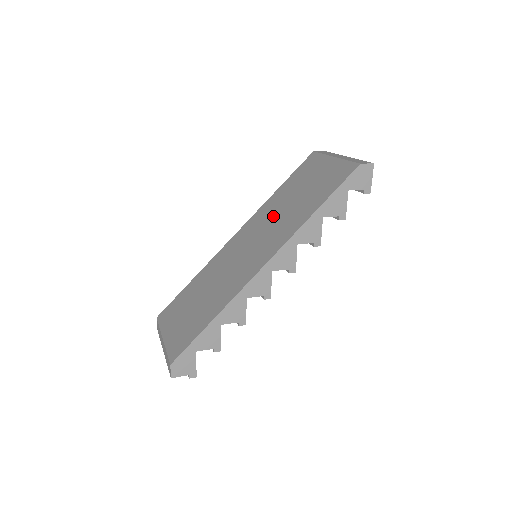
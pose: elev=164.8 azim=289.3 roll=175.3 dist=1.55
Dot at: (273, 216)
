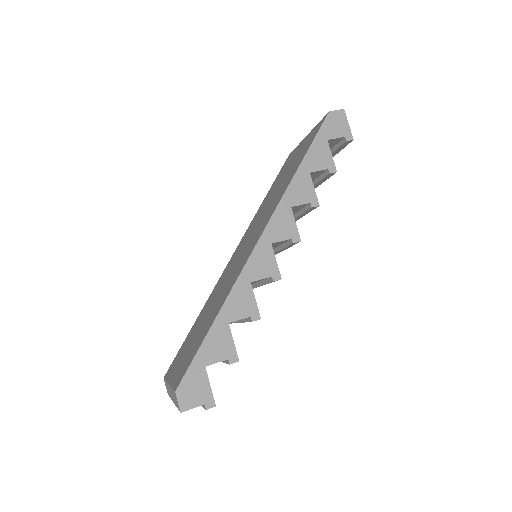
Dot at: (262, 211)
